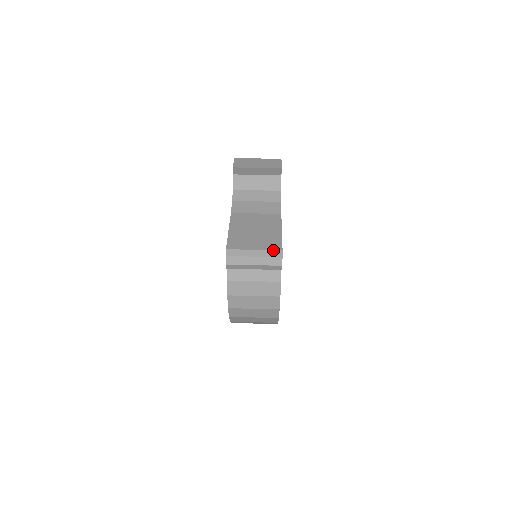
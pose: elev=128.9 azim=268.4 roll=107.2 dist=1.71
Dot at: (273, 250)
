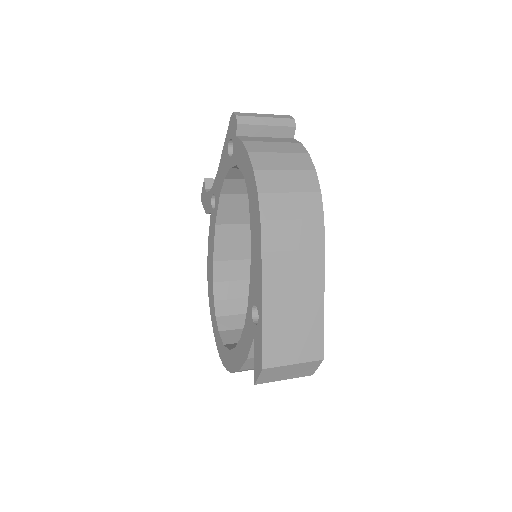
Dot at: occluded
